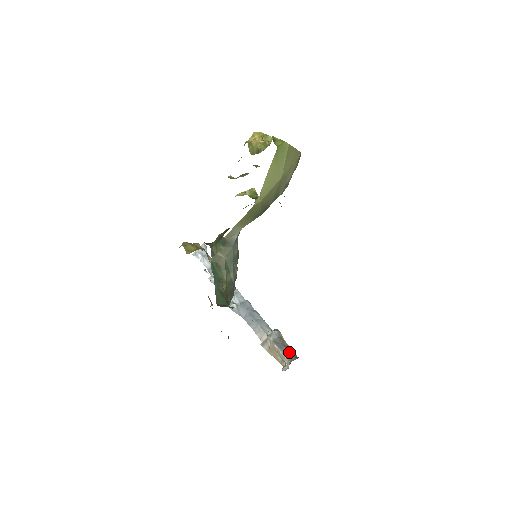
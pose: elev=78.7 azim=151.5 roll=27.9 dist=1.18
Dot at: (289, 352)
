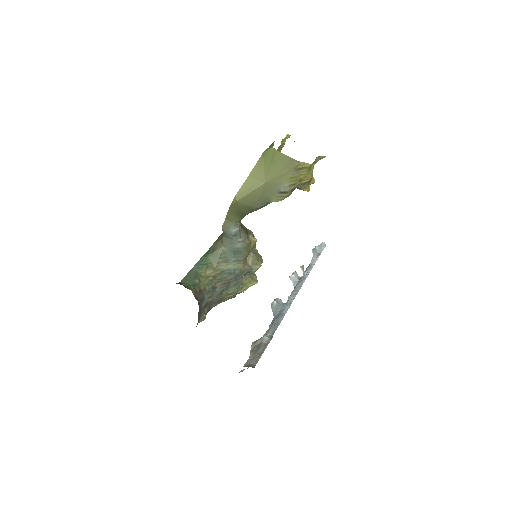
Dot at: (254, 359)
